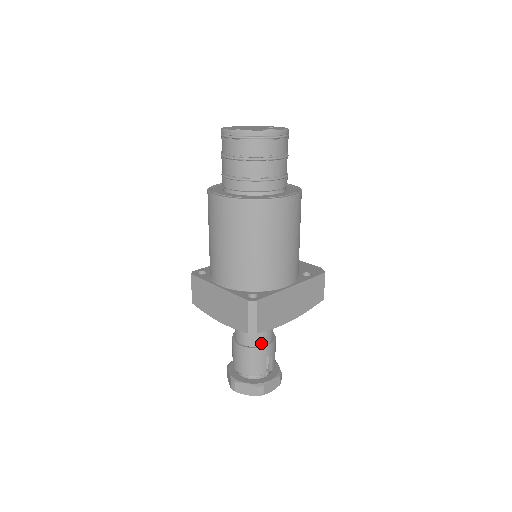
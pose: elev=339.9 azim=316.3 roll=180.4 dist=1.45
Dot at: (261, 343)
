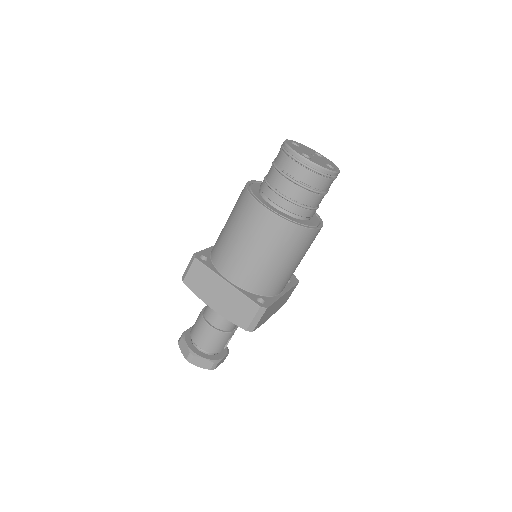
Dot at: (231, 328)
